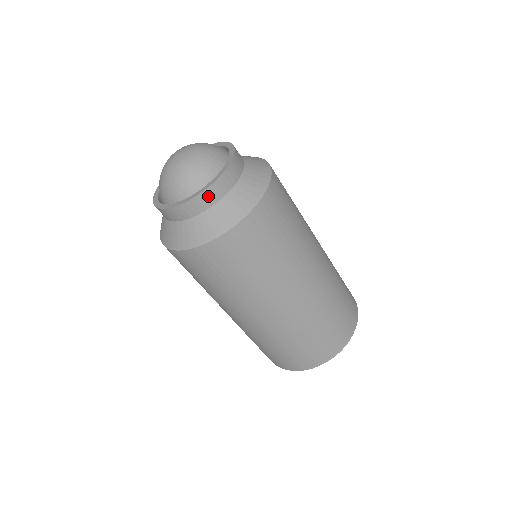
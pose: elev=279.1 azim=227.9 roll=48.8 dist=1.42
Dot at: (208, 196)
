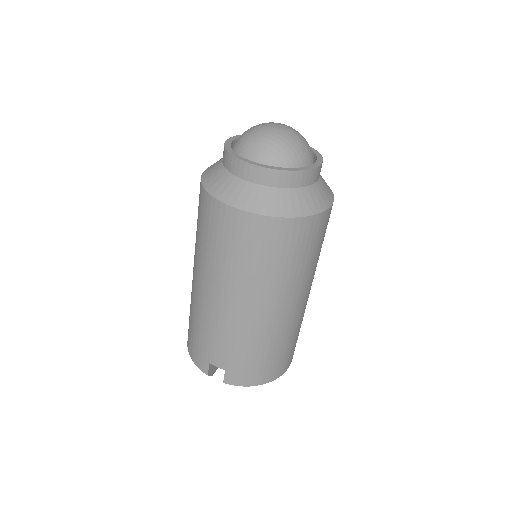
Dot at: (316, 173)
